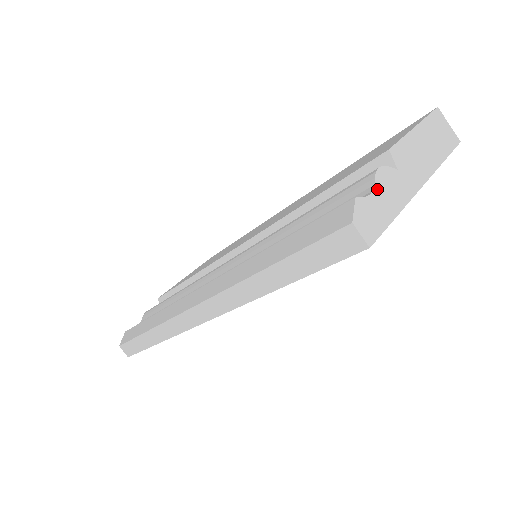
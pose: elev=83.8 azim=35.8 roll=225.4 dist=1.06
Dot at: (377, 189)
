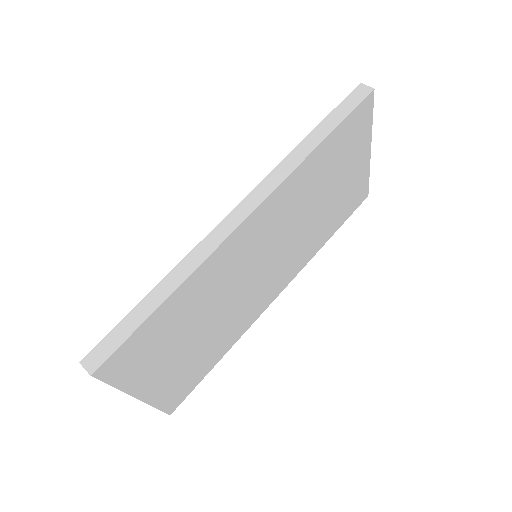
Dot at: occluded
